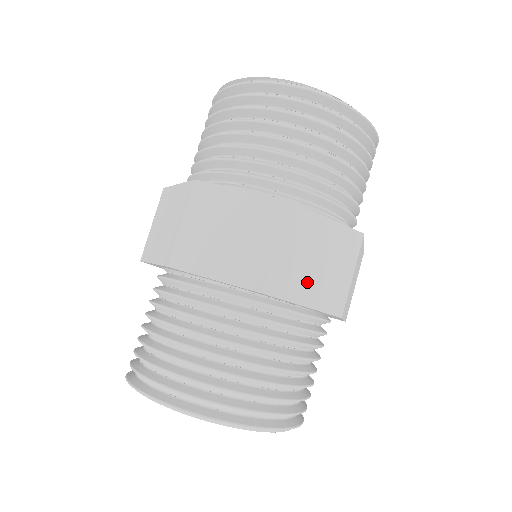
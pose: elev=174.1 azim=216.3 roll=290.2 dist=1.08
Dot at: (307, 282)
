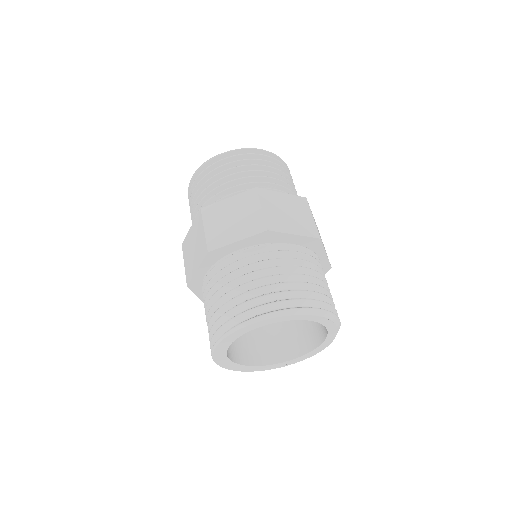
Dot at: (289, 223)
